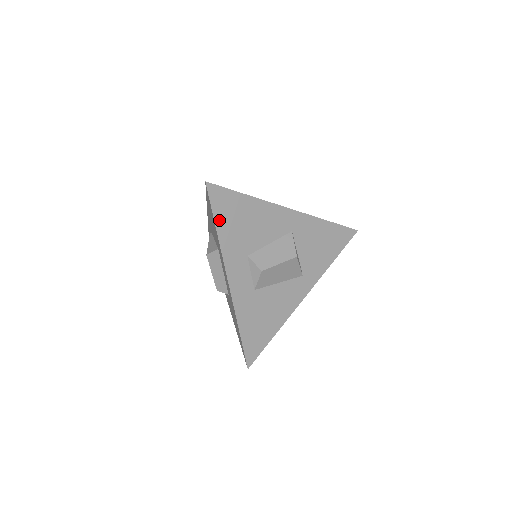
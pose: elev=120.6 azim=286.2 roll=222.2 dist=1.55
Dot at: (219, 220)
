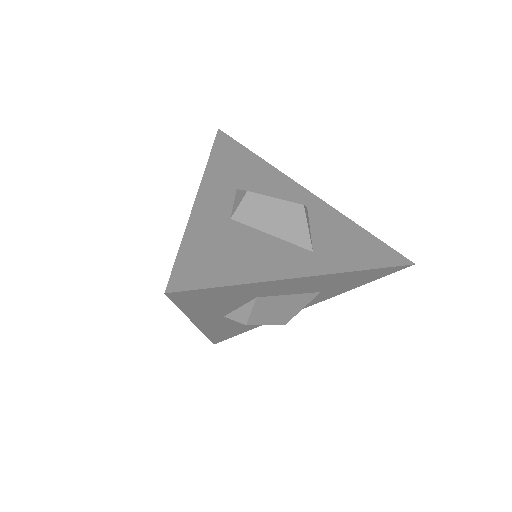
Dot at: (217, 152)
